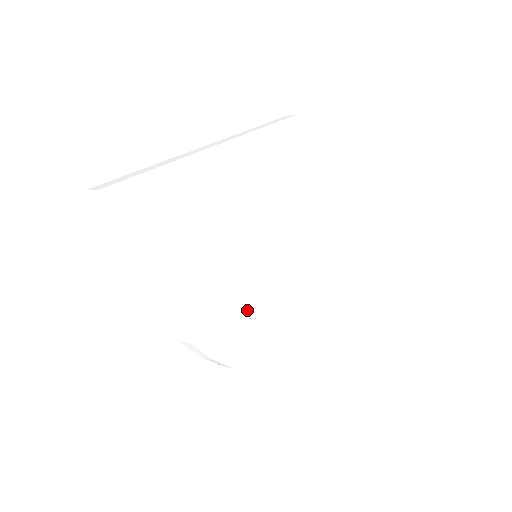
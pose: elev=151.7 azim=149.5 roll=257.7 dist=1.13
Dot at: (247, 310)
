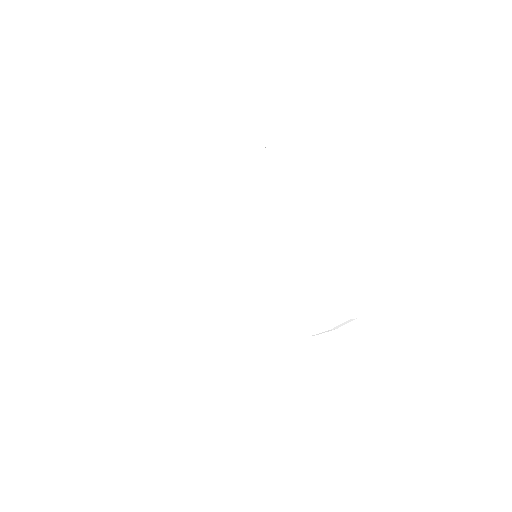
Dot at: occluded
